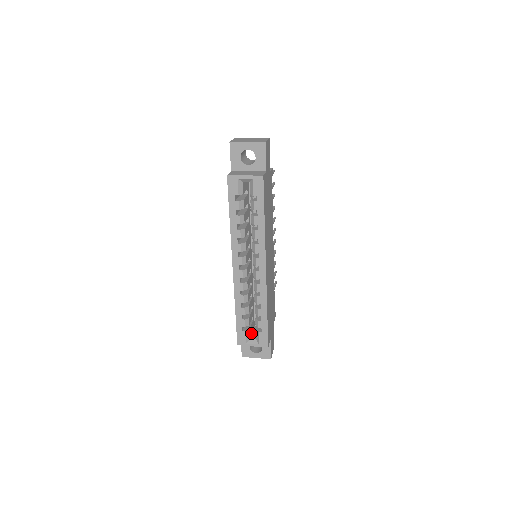
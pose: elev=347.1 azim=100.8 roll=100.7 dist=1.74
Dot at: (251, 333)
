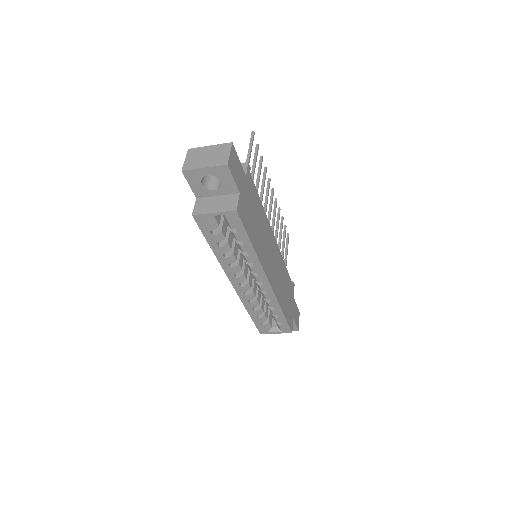
Dot at: (271, 319)
